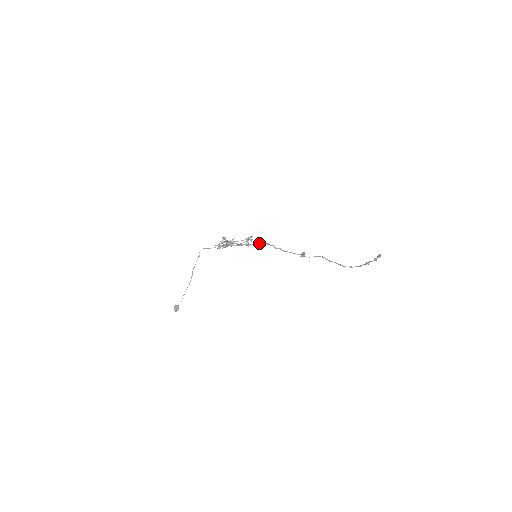
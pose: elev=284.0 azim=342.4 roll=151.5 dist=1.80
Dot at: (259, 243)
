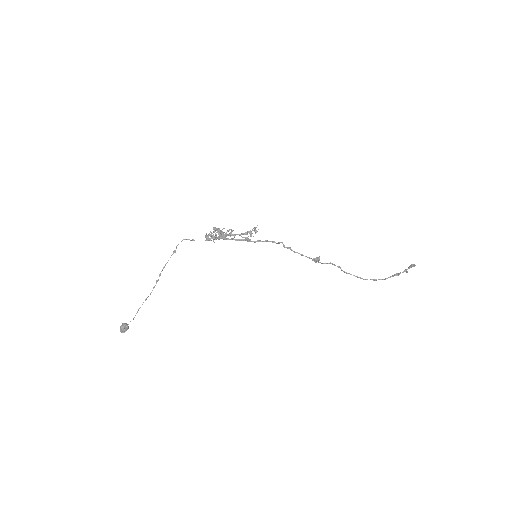
Dot at: occluded
